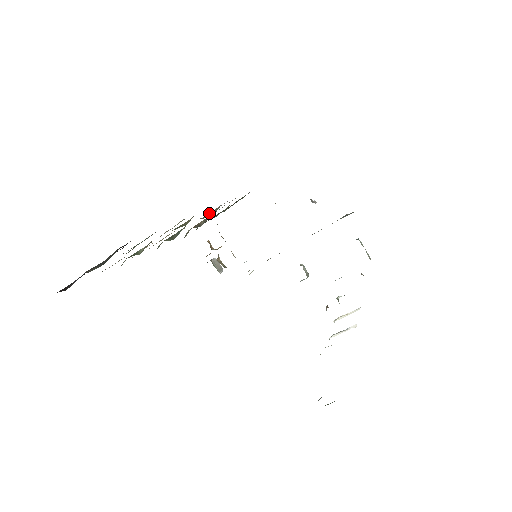
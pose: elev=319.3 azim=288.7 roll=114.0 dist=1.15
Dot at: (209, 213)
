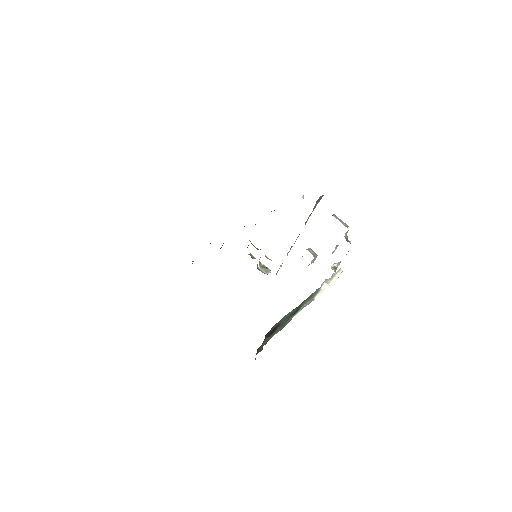
Dot at: occluded
